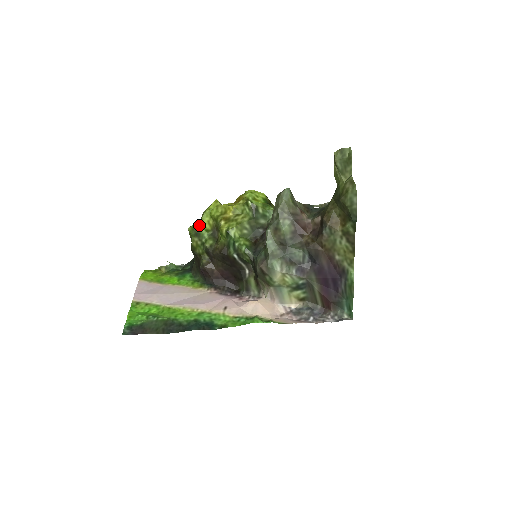
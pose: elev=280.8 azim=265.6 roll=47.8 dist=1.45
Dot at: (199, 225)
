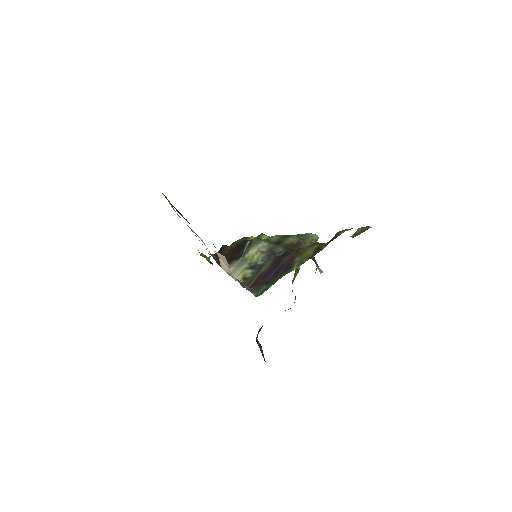
Dot at: (252, 237)
